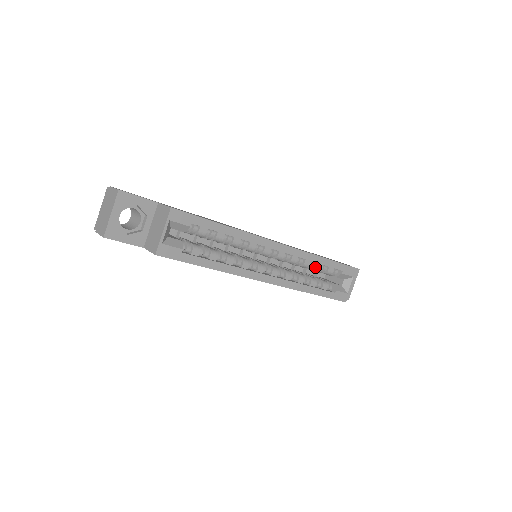
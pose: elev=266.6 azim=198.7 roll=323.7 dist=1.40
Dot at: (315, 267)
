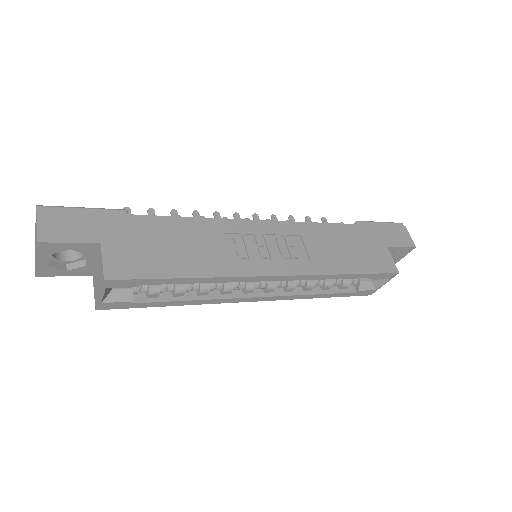
Dot at: occluded
